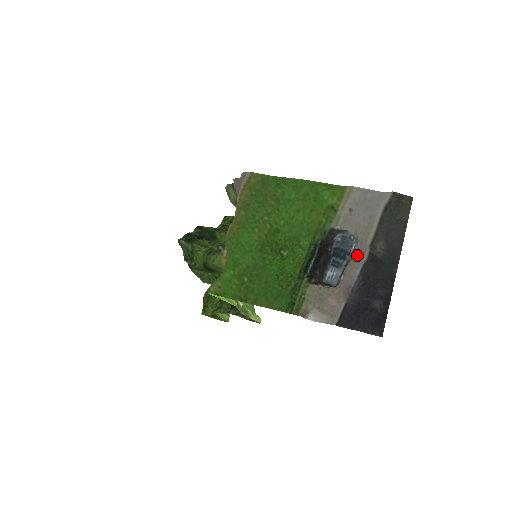
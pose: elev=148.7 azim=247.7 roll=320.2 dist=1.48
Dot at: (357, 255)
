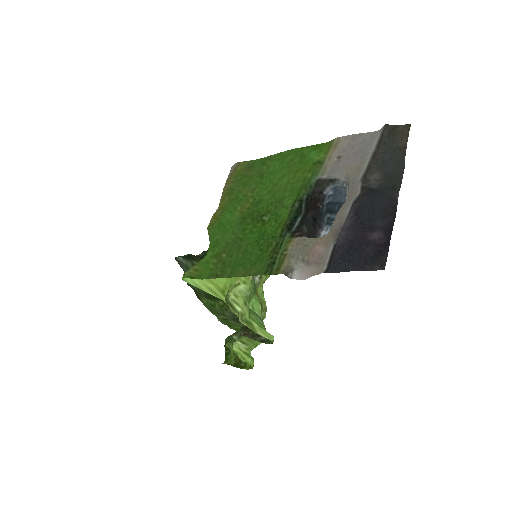
Dot at: (349, 196)
